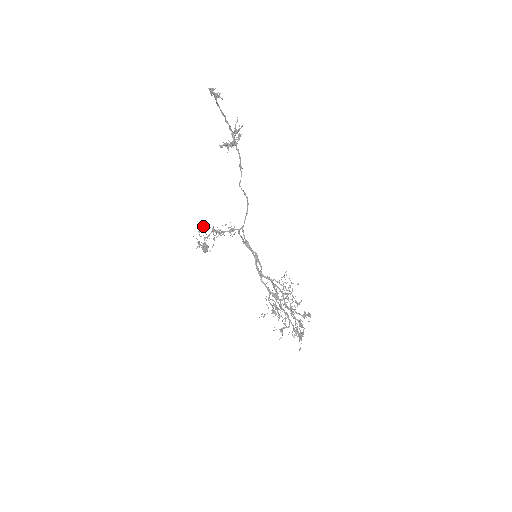
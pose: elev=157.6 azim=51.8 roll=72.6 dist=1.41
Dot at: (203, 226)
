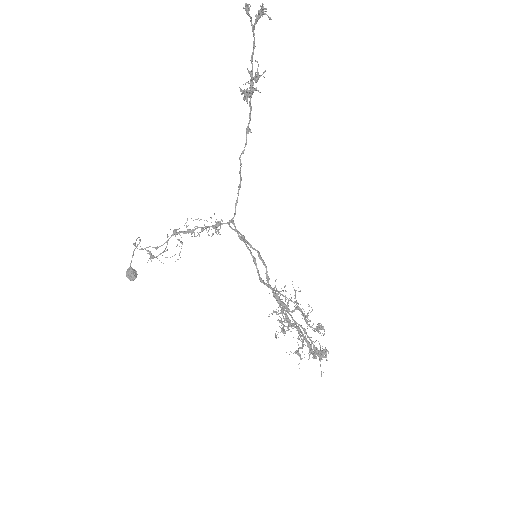
Dot at: occluded
